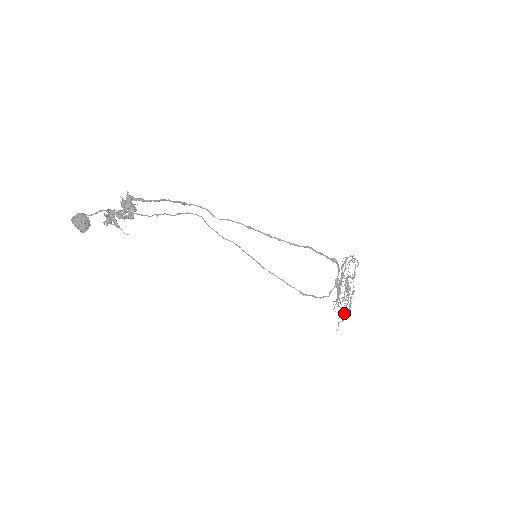
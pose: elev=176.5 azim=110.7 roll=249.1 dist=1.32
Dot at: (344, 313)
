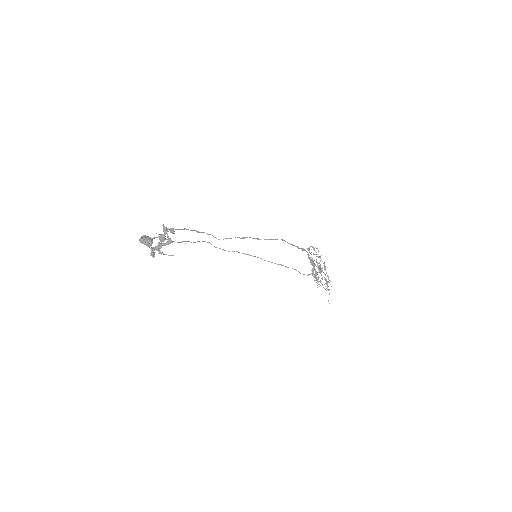
Dot at: (327, 286)
